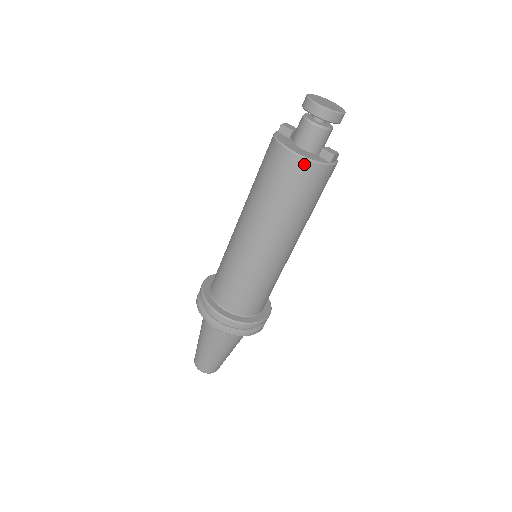
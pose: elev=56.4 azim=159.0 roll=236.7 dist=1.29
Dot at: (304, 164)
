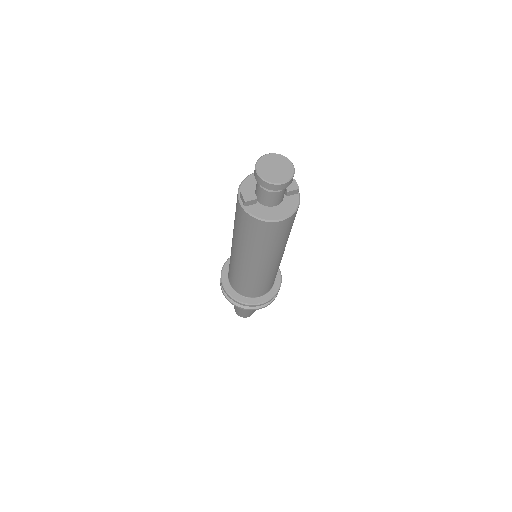
Dot at: (292, 217)
